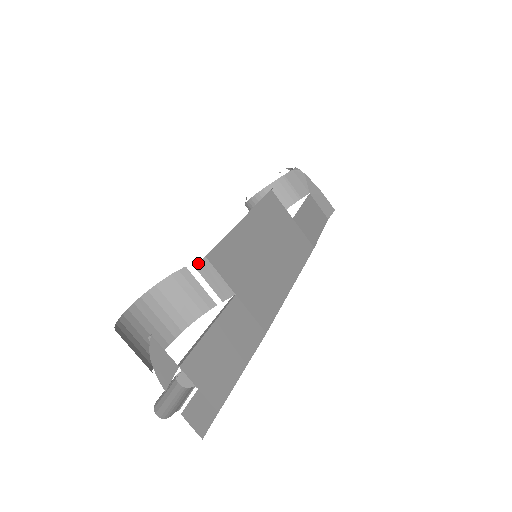
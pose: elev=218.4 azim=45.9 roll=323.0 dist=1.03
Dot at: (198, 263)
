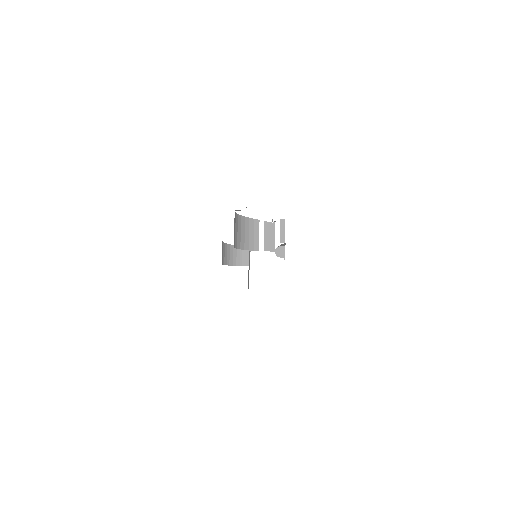
Dot at: (268, 223)
